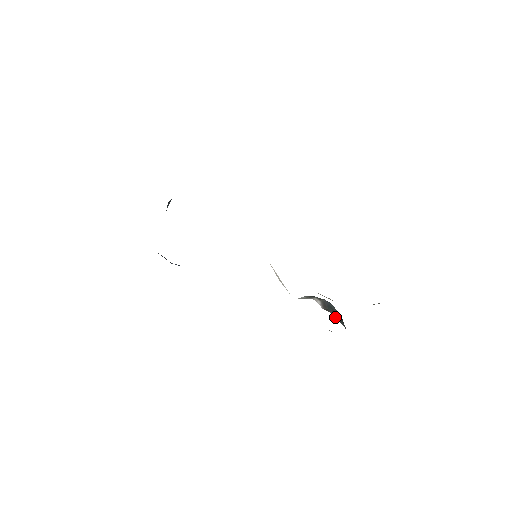
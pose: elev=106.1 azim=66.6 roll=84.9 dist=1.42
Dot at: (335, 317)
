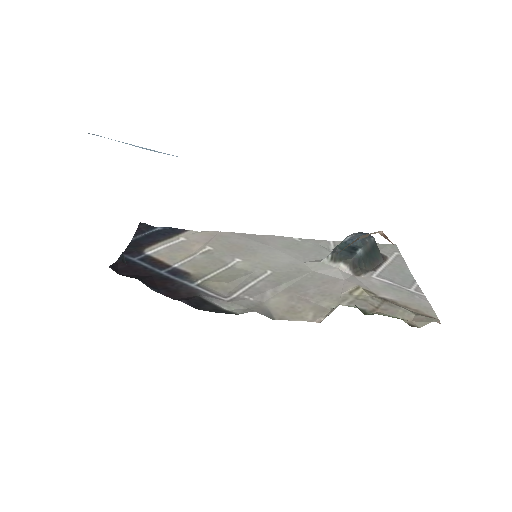
Dot at: (369, 269)
